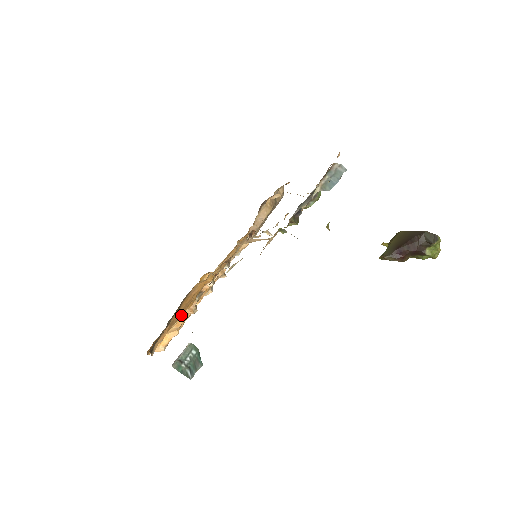
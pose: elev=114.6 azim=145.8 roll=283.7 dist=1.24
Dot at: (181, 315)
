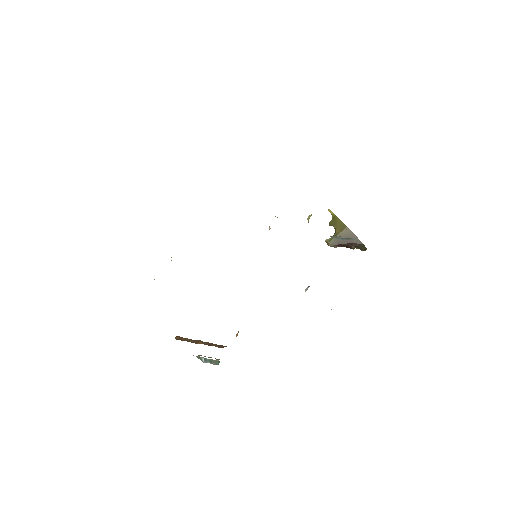
Dot at: occluded
